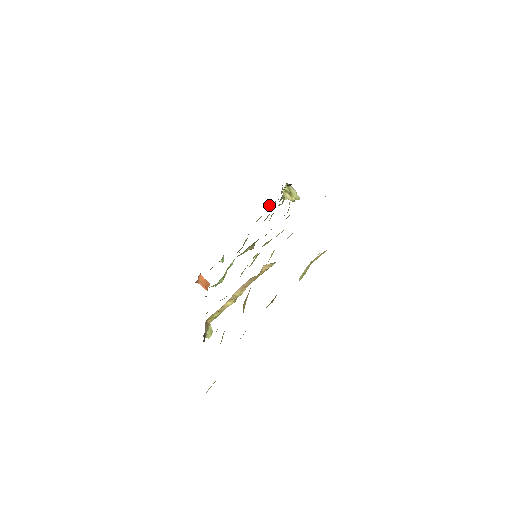
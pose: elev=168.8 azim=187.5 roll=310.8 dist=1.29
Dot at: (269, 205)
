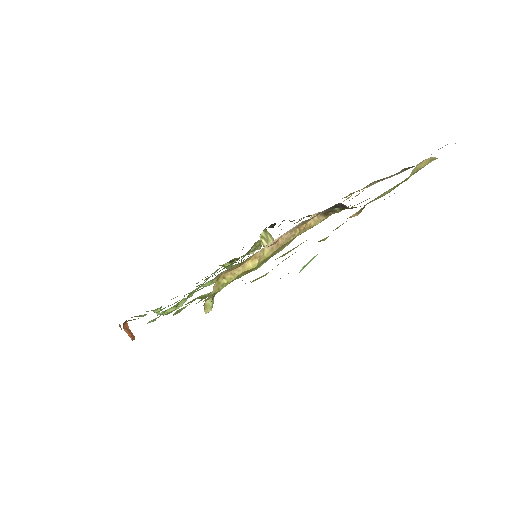
Dot at: occluded
